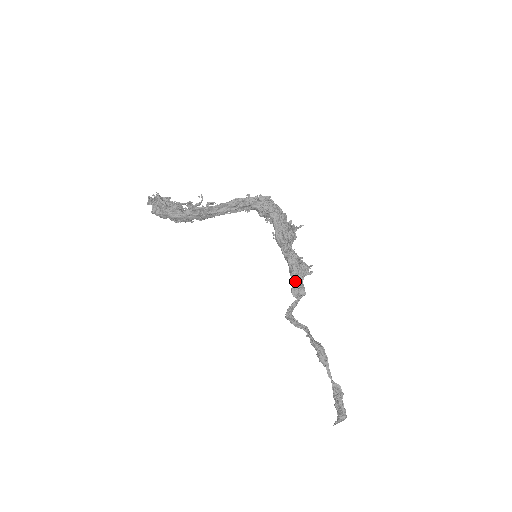
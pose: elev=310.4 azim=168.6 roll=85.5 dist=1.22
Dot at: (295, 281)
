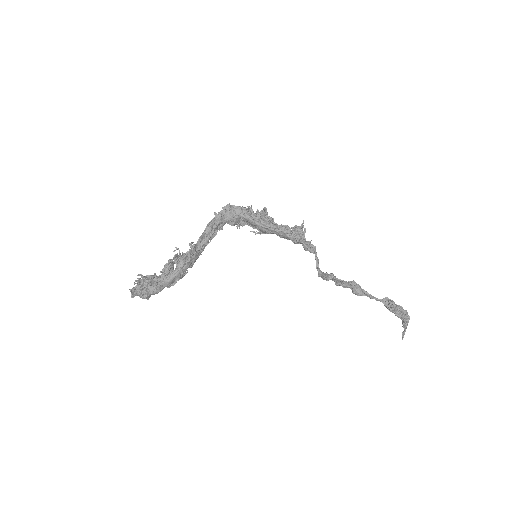
Dot at: (303, 241)
